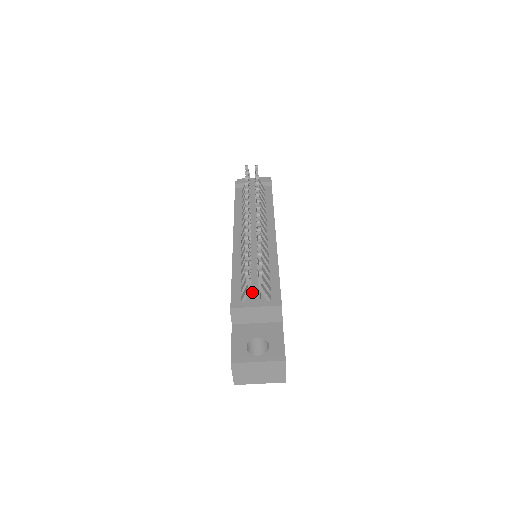
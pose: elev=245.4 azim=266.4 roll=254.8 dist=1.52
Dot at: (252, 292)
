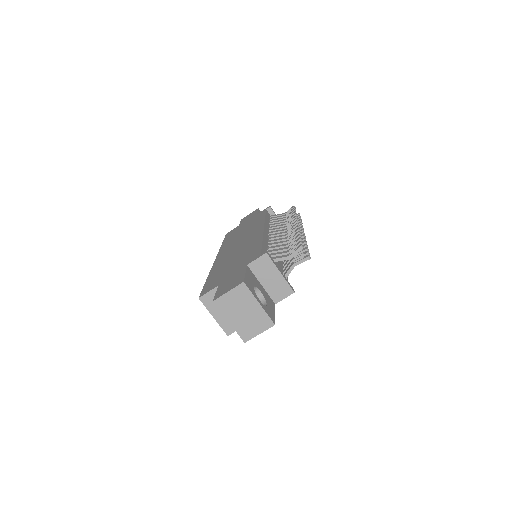
Dot at: (279, 263)
